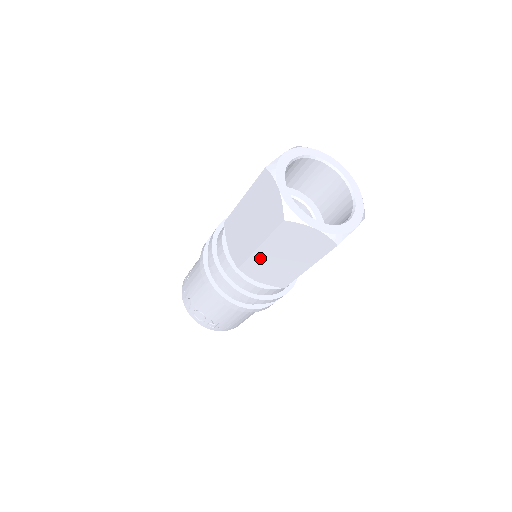
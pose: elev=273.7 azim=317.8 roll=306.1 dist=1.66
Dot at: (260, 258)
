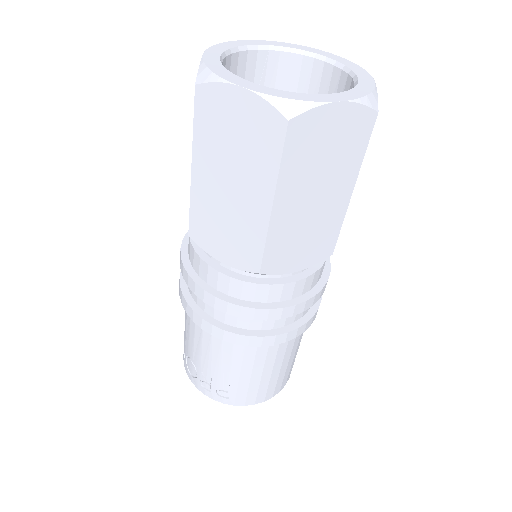
Dot at: (203, 199)
